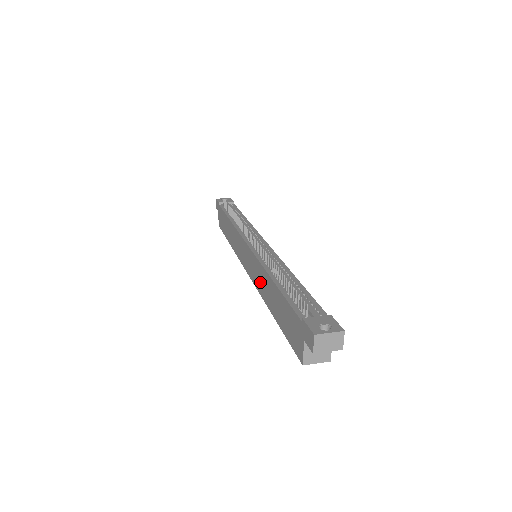
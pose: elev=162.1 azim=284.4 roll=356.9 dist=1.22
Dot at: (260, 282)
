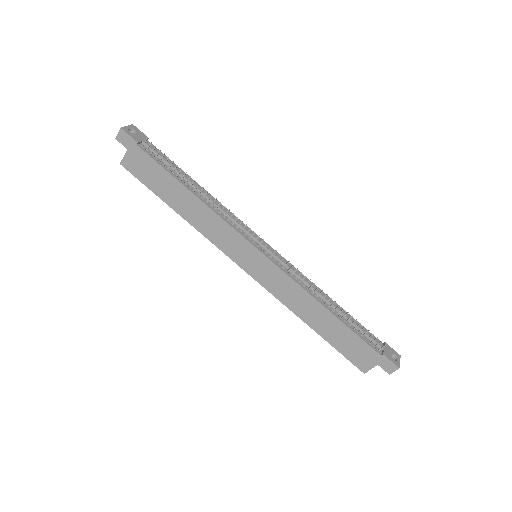
Dot at: (290, 297)
